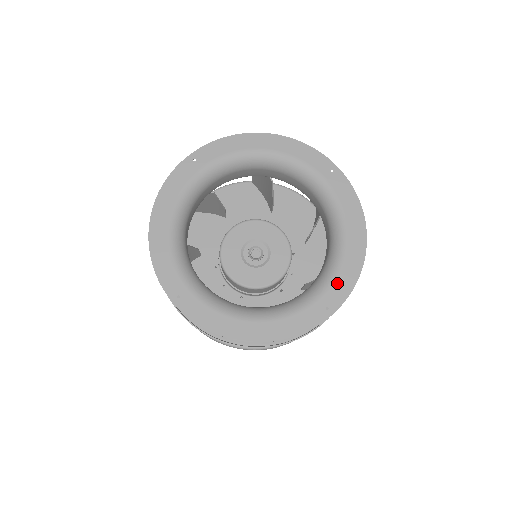
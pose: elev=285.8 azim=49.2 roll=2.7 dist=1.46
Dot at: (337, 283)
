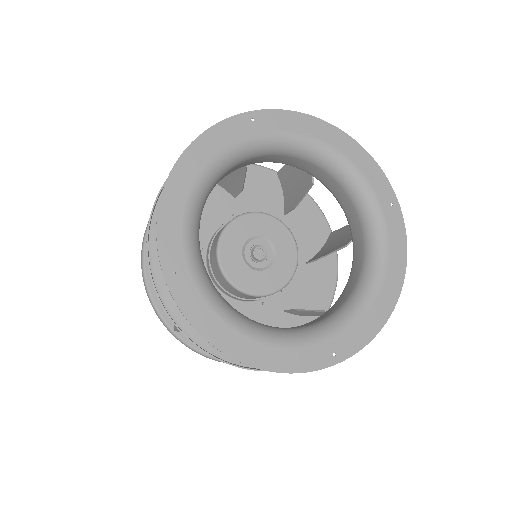
Dot at: (354, 330)
